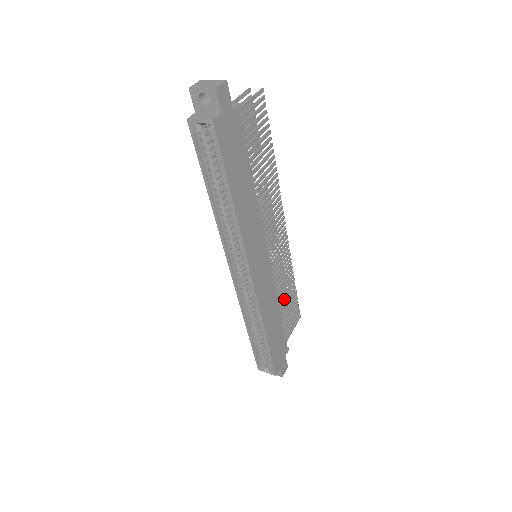
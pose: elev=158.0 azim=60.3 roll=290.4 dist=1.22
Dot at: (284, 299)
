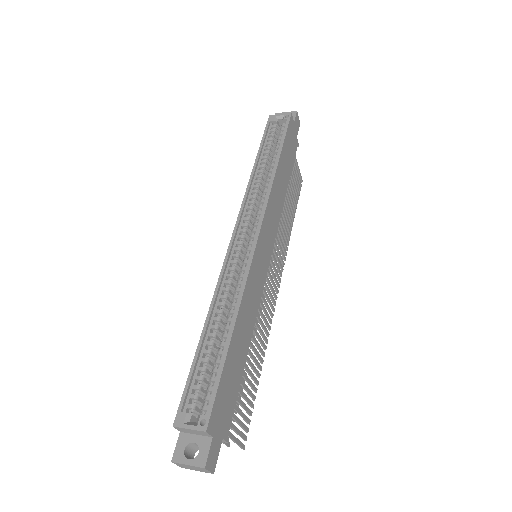
Dot at: (250, 360)
